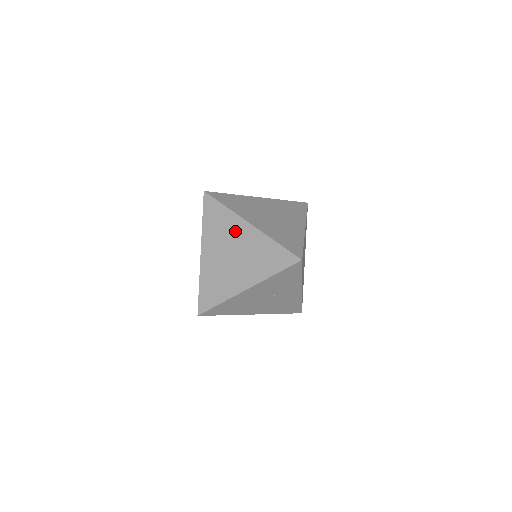
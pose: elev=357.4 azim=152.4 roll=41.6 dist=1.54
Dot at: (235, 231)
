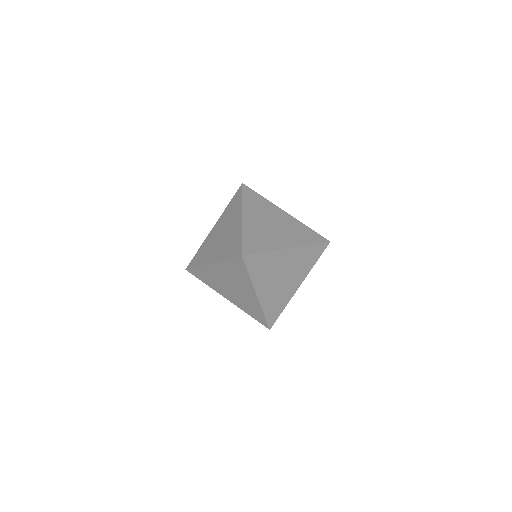
Dot at: (214, 274)
